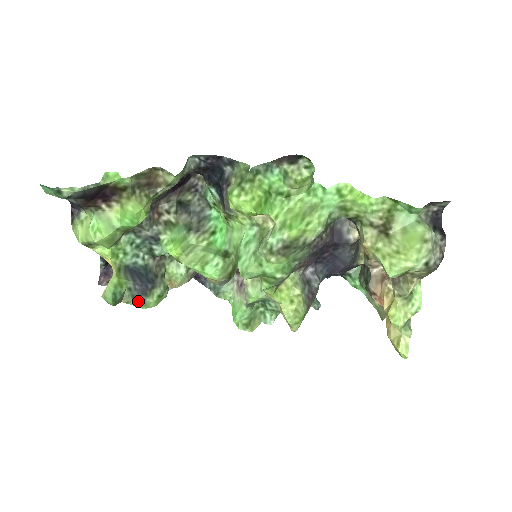
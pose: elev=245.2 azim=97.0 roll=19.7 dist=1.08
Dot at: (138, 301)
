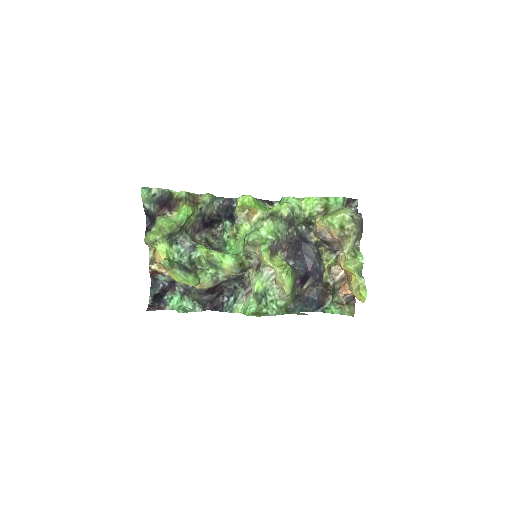
Dot at: (182, 272)
